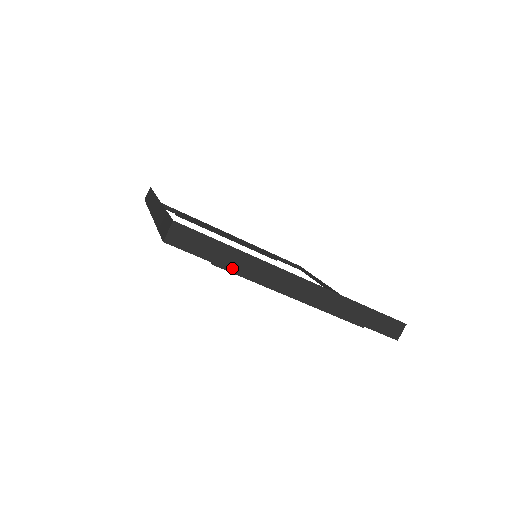
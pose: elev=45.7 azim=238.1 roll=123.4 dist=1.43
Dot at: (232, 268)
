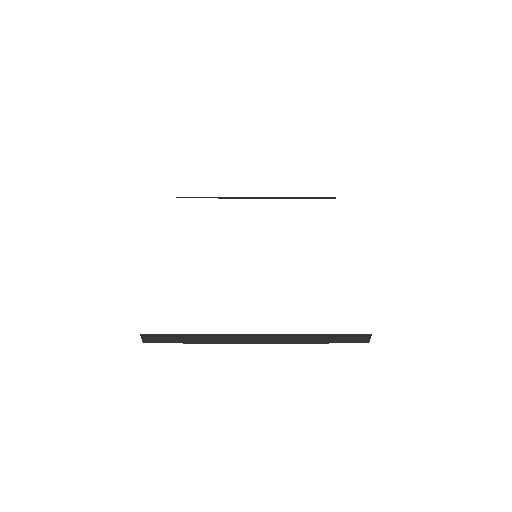
Dot at: (198, 342)
